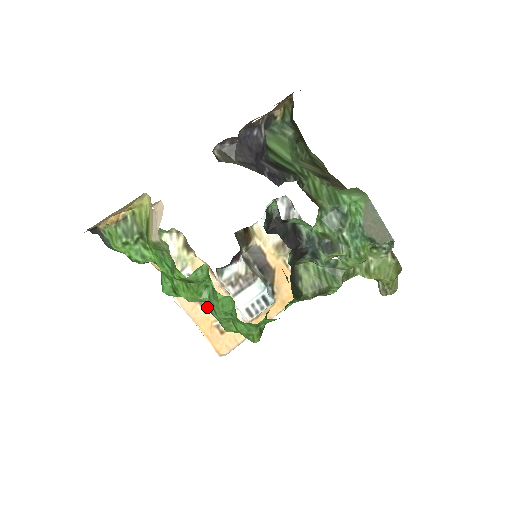
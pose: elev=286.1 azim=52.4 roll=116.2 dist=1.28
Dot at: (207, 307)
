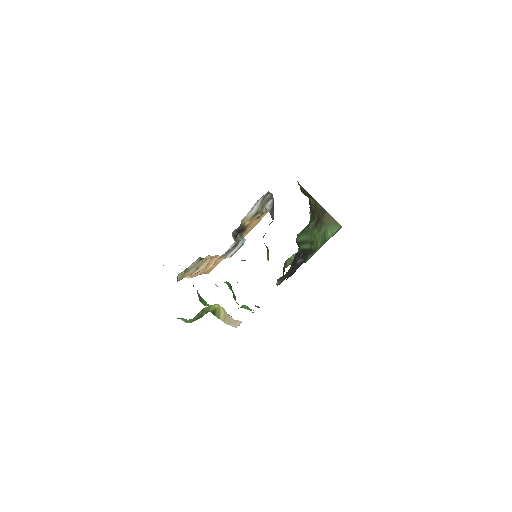
Dot at: (206, 267)
